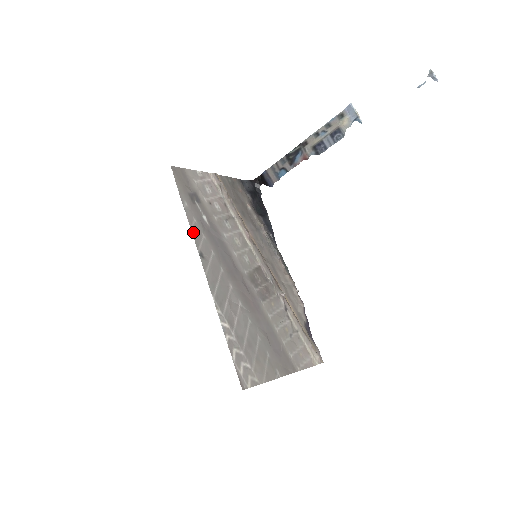
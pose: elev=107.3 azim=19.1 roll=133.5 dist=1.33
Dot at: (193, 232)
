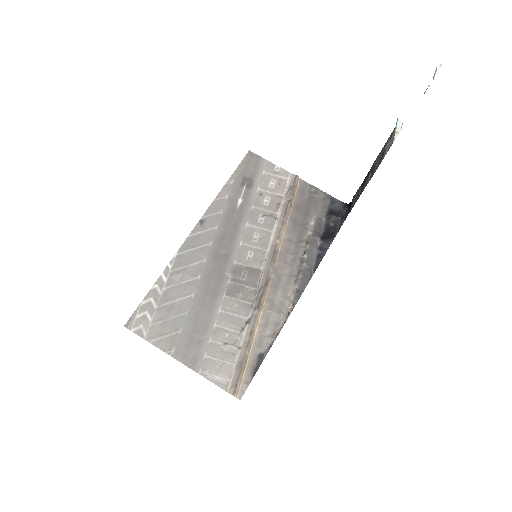
Dot at: (213, 203)
